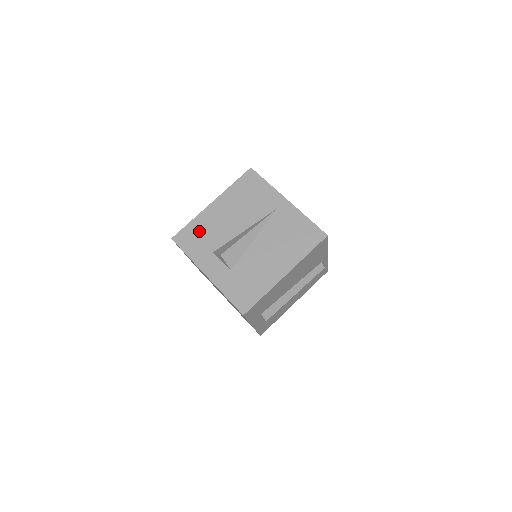
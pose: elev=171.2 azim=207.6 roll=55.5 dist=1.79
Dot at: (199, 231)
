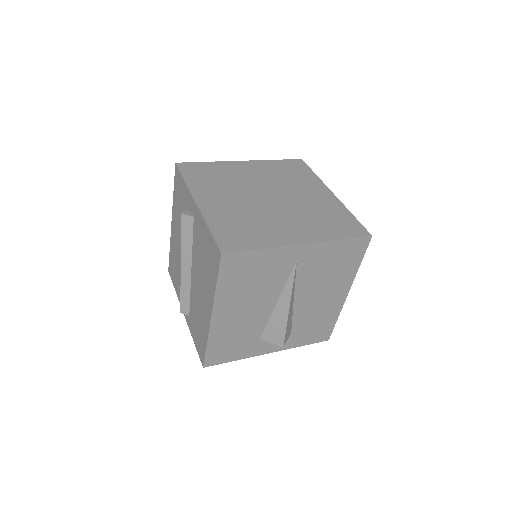
Dot at: (226, 342)
